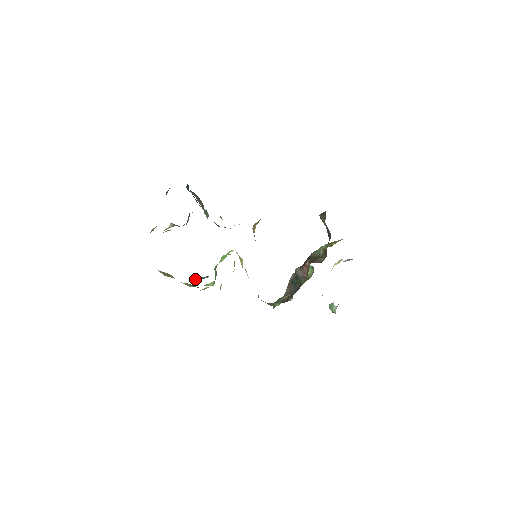
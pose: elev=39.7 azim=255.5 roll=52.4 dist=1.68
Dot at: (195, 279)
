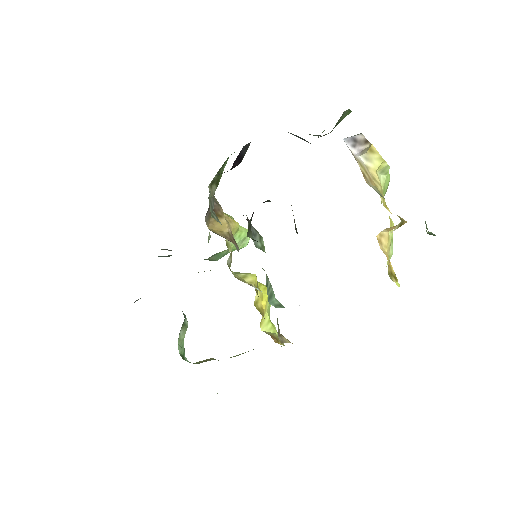
Dot at: occluded
